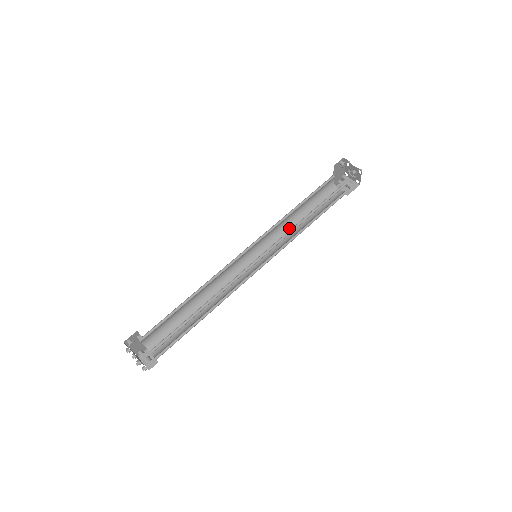
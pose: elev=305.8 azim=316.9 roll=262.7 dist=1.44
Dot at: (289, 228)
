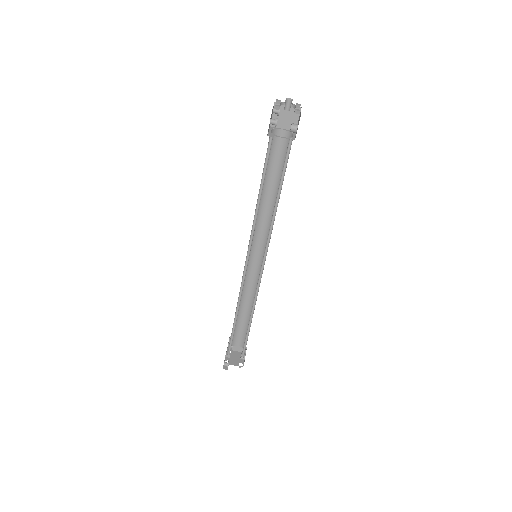
Dot at: (262, 206)
